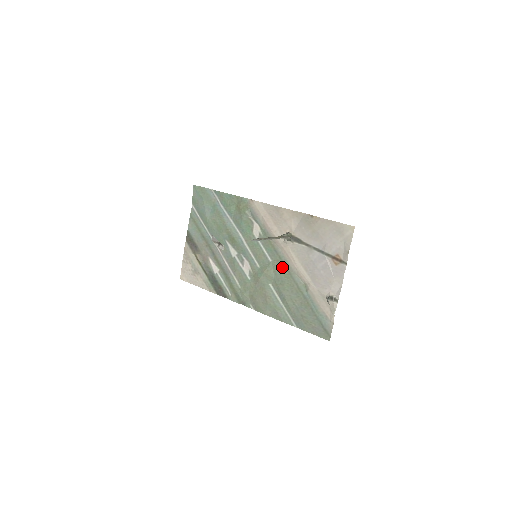
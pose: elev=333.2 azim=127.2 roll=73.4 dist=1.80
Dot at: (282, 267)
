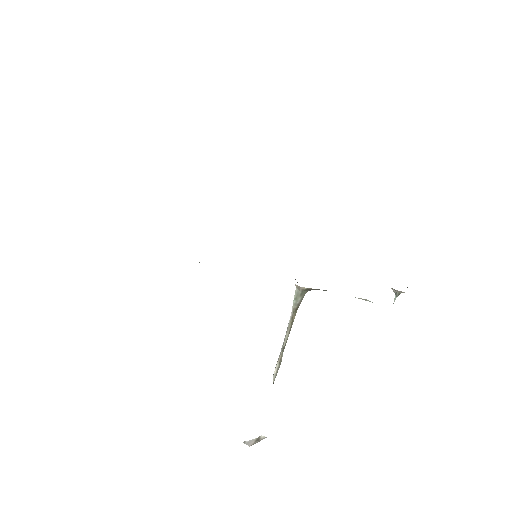
Dot at: occluded
